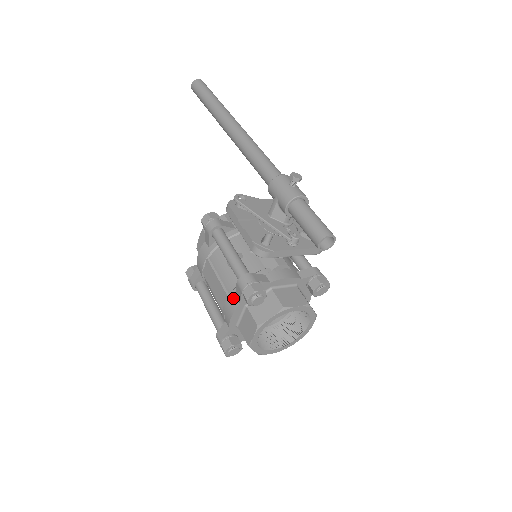
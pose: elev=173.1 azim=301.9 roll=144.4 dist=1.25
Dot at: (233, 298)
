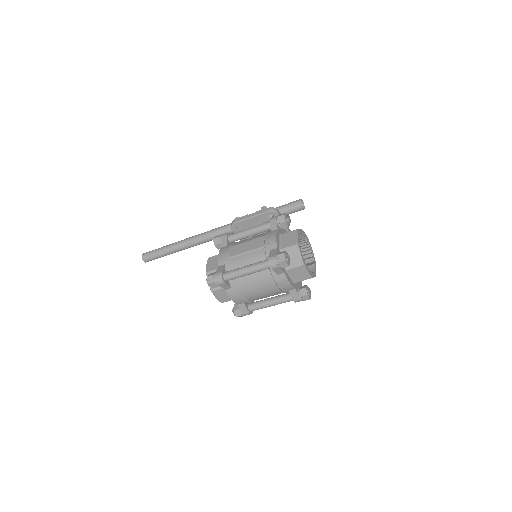
Dot at: (270, 232)
